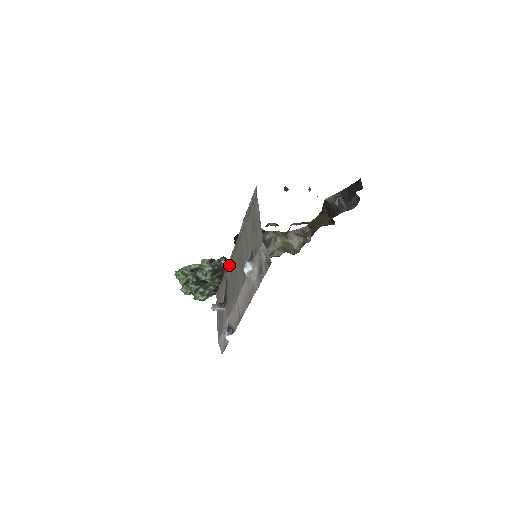
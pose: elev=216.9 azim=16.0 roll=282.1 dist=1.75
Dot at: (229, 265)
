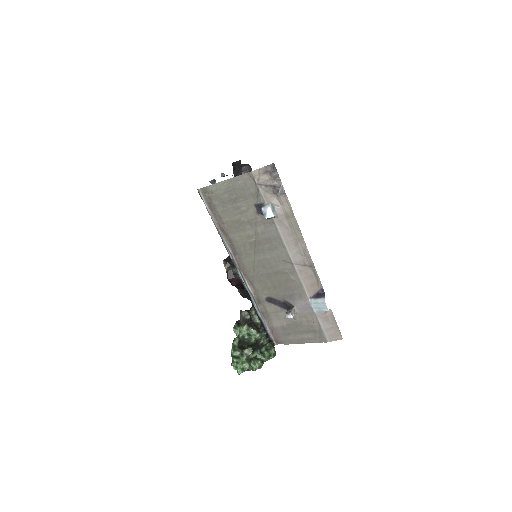
Dot at: (253, 286)
